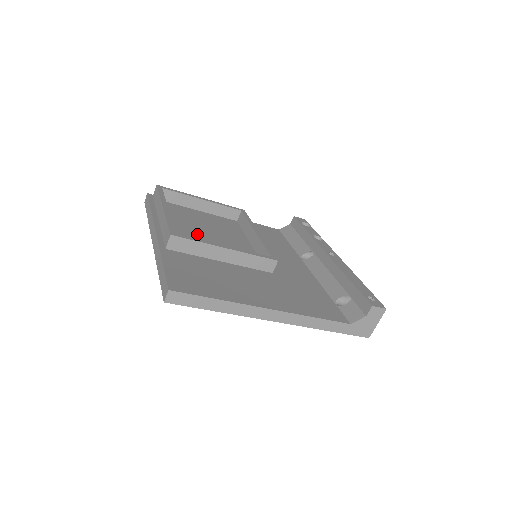
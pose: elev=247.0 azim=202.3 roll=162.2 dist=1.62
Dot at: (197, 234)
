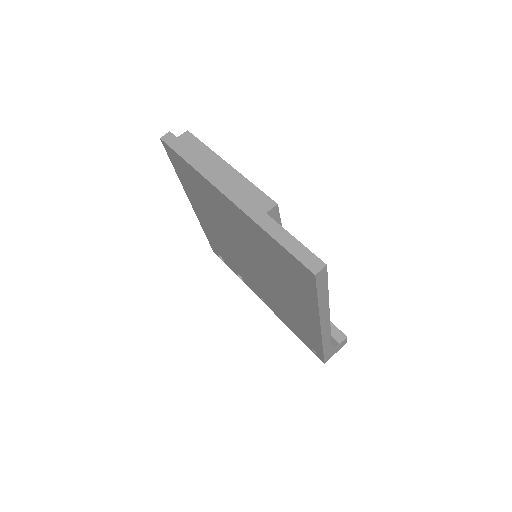
Dot at: occluded
